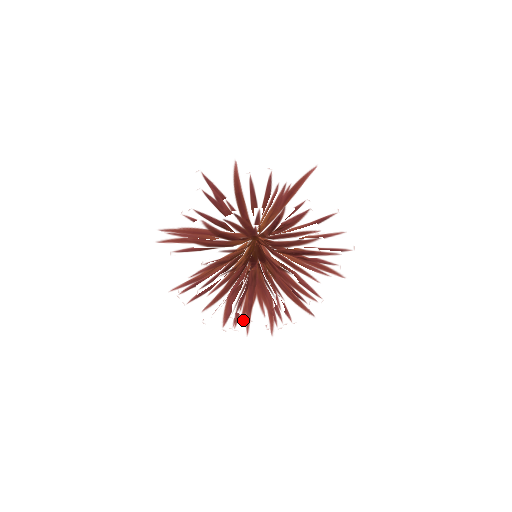
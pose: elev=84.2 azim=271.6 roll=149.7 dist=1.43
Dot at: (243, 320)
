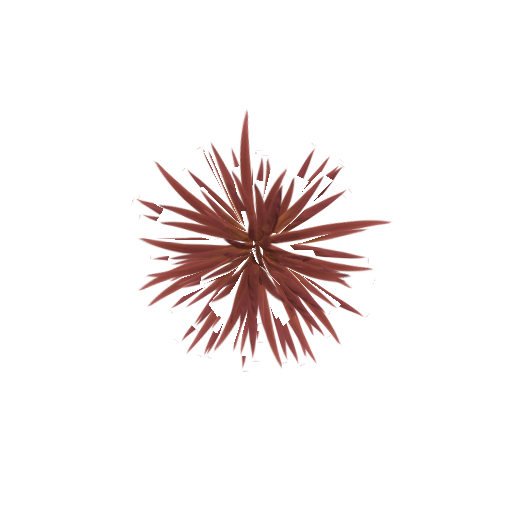
Dot at: (254, 329)
